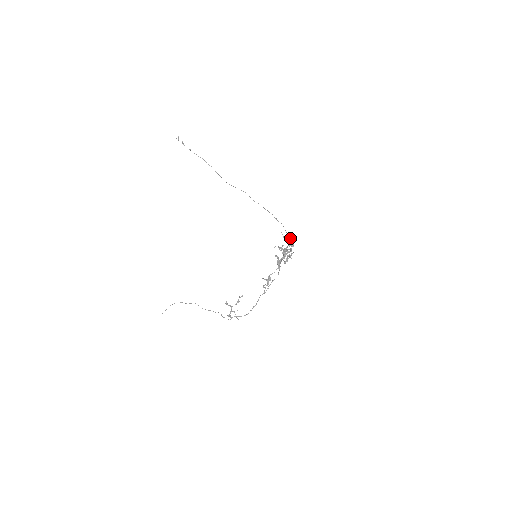
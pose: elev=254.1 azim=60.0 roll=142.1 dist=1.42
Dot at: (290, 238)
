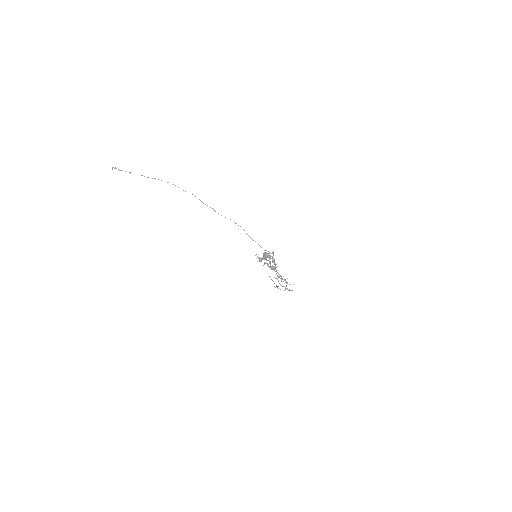
Dot at: (259, 245)
